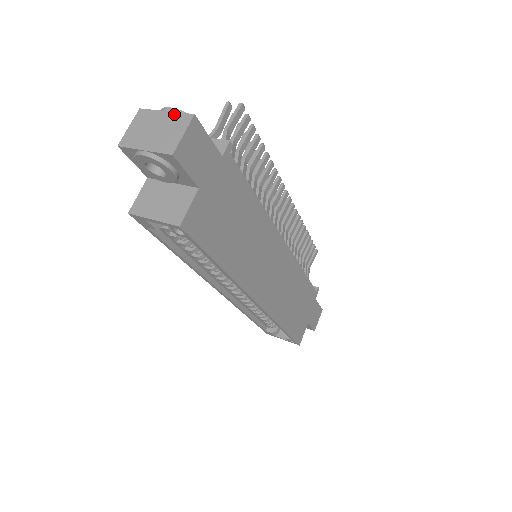
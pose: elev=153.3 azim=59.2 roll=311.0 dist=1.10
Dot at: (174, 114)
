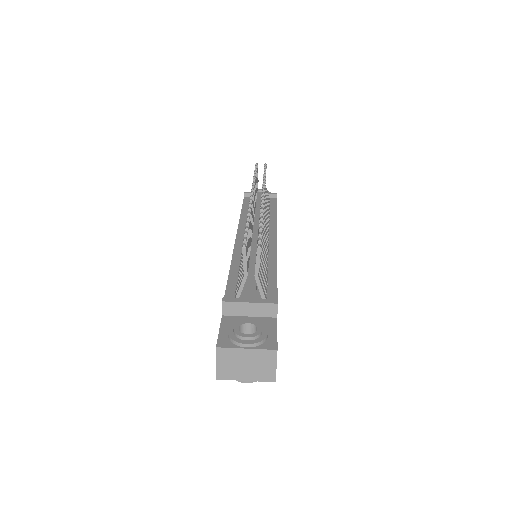
Dot at: (257, 351)
